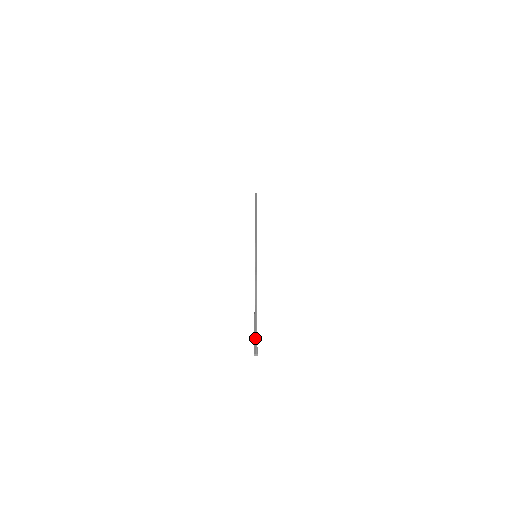
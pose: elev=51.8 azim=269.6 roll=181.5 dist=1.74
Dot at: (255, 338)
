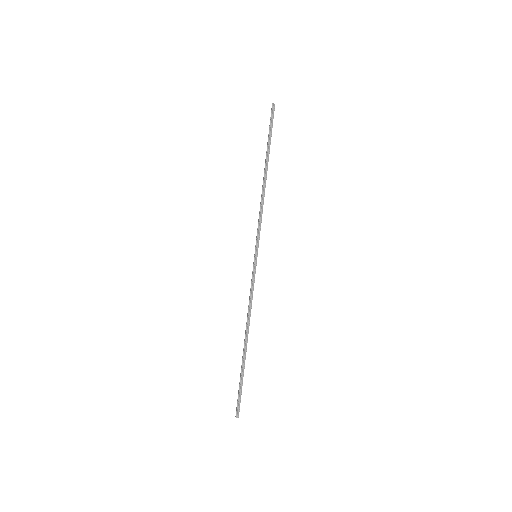
Dot at: (239, 397)
